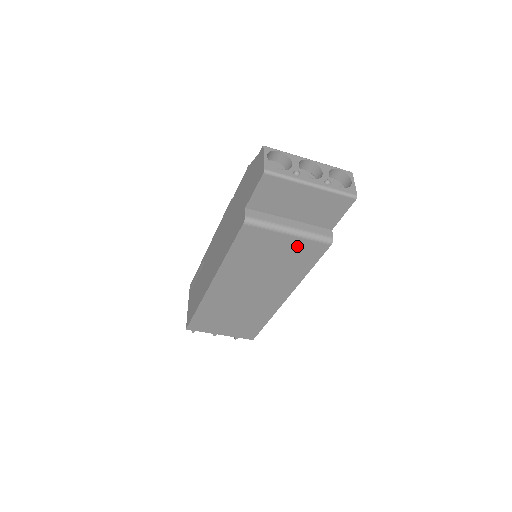
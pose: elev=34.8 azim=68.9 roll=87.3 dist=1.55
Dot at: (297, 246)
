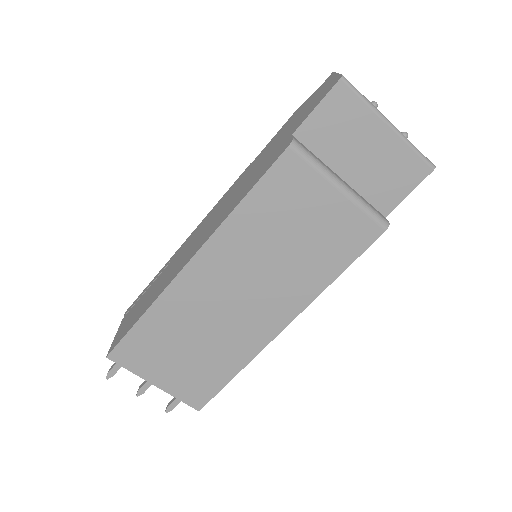
Dot at: (341, 218)
